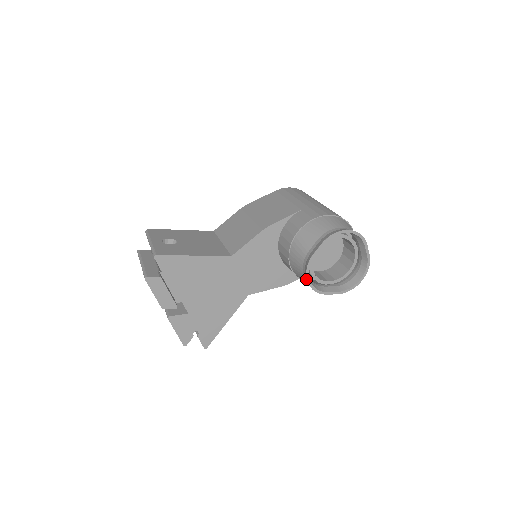
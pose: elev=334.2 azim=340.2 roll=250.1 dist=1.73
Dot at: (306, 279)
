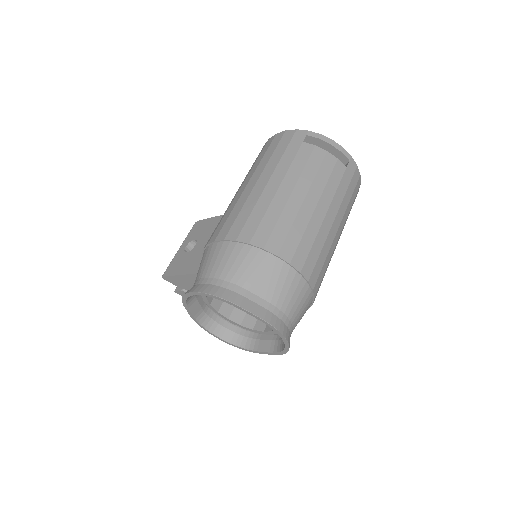
Dot at: (234, 328)
